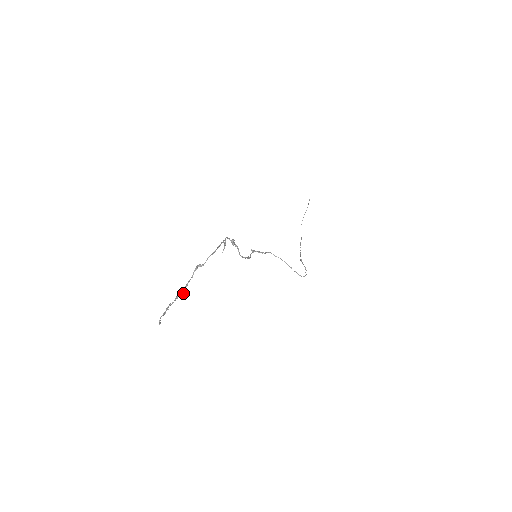
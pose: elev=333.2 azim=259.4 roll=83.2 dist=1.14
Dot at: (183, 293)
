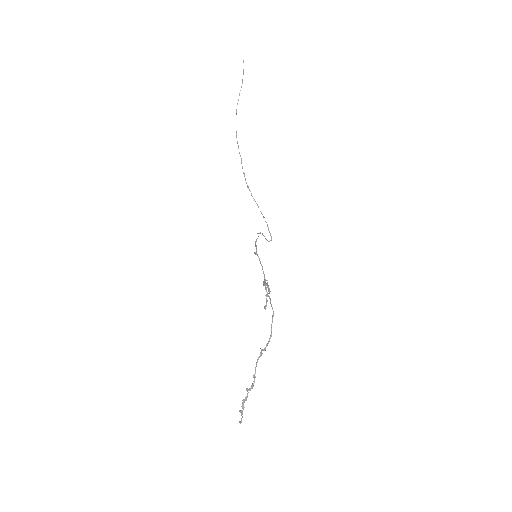
Dot at: occluded
